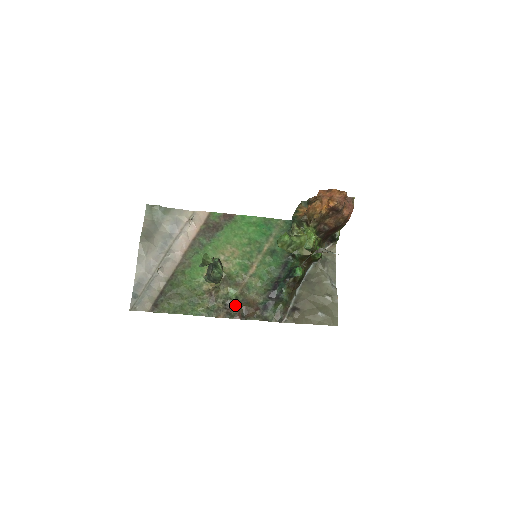
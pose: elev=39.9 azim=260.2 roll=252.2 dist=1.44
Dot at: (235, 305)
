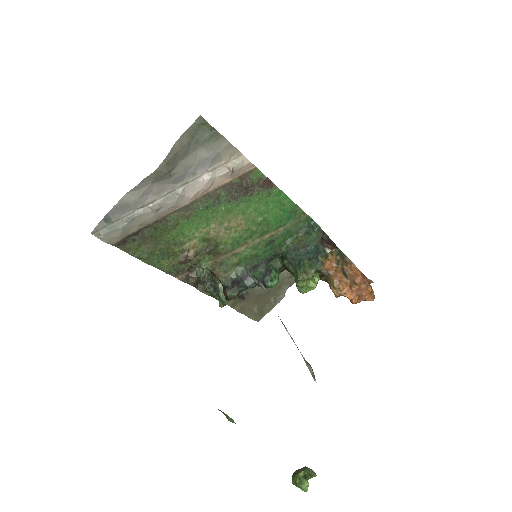
Dot at: occluded
